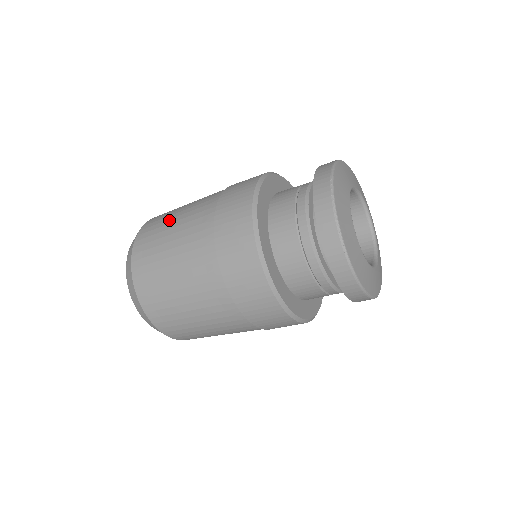
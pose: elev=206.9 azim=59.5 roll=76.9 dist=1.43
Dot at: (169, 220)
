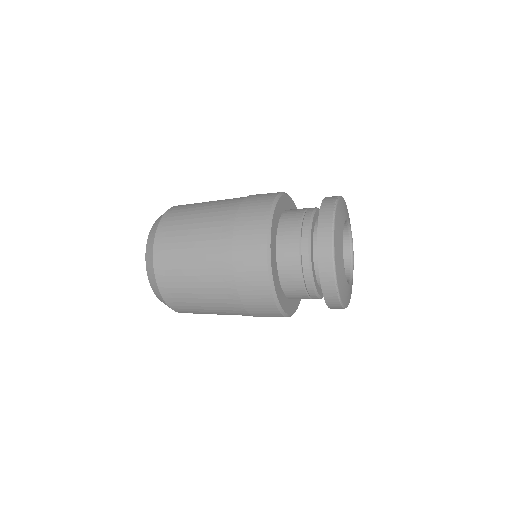
Dot at: (188, 284)
